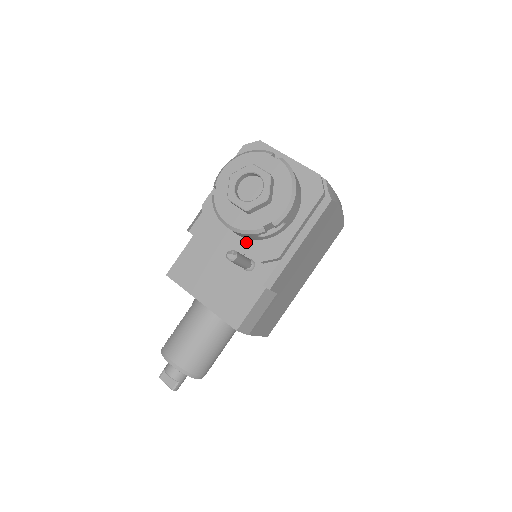
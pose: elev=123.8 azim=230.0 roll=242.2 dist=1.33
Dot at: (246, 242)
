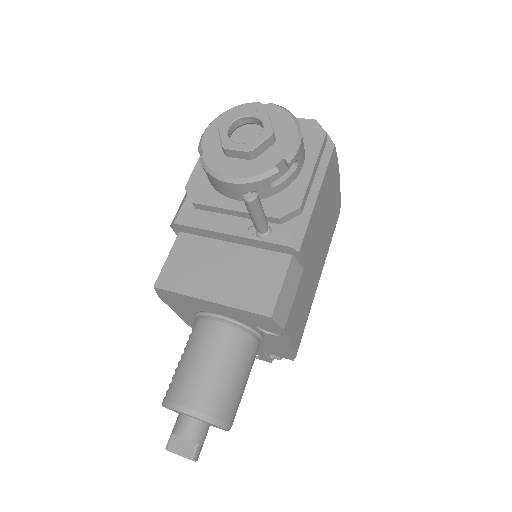
Dot at: occluded
